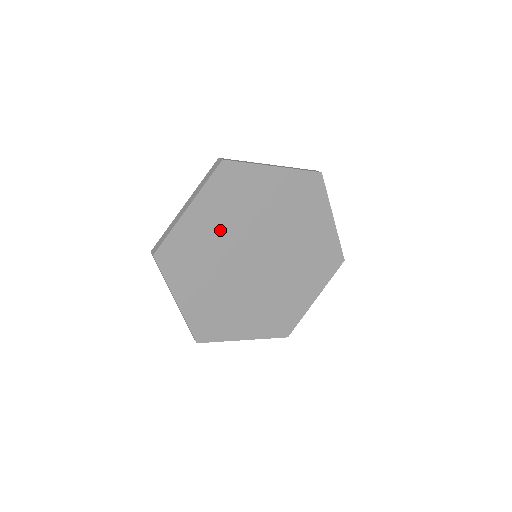
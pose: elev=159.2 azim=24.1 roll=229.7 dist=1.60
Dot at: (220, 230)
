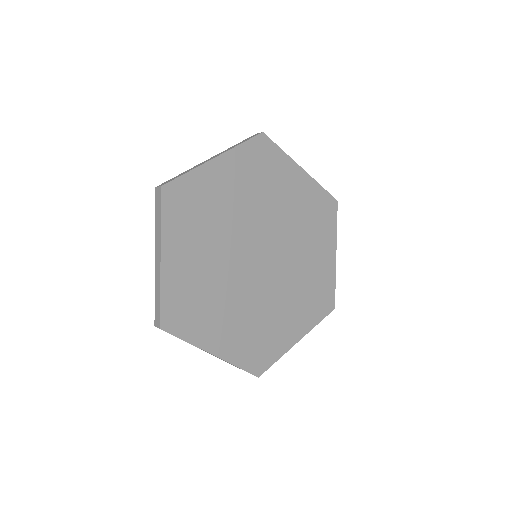
Dot at: (236, 201)
